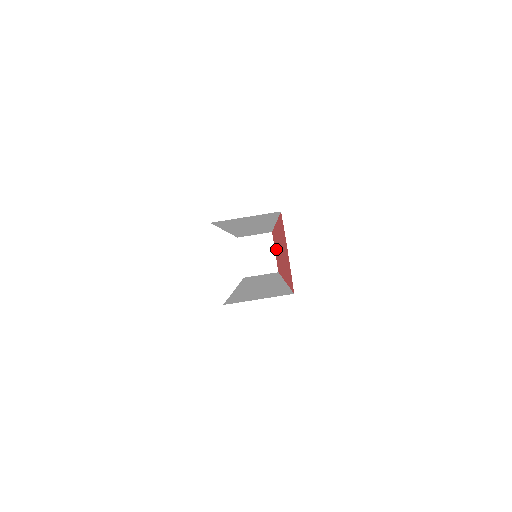
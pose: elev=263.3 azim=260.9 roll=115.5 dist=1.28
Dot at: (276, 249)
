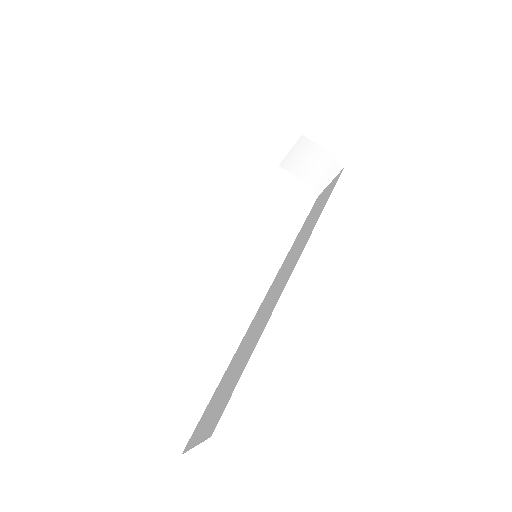
Dot at: occluded
